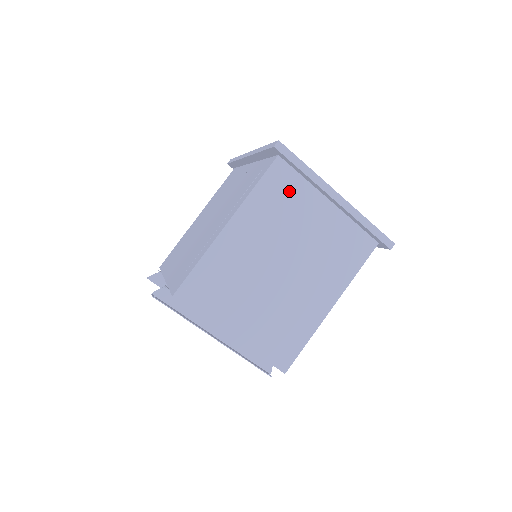
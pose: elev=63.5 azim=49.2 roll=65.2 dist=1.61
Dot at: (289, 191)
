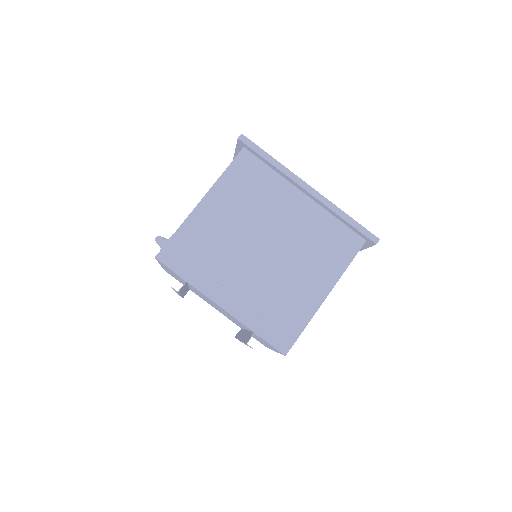
Dot at: occluded
